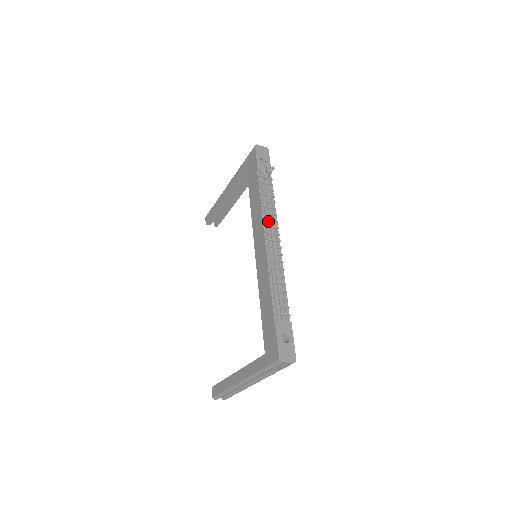
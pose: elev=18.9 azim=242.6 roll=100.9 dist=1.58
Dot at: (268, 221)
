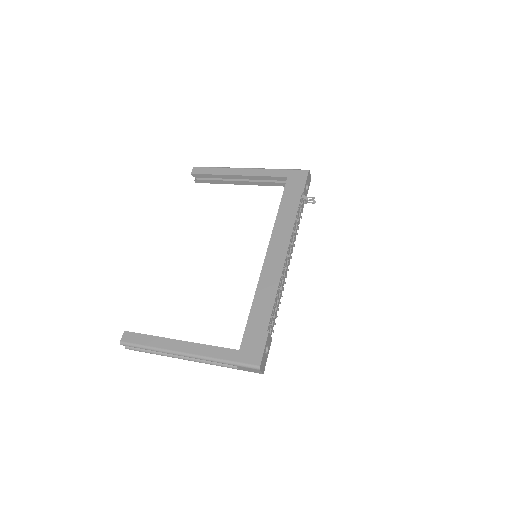
Dot at: (292, 241)
